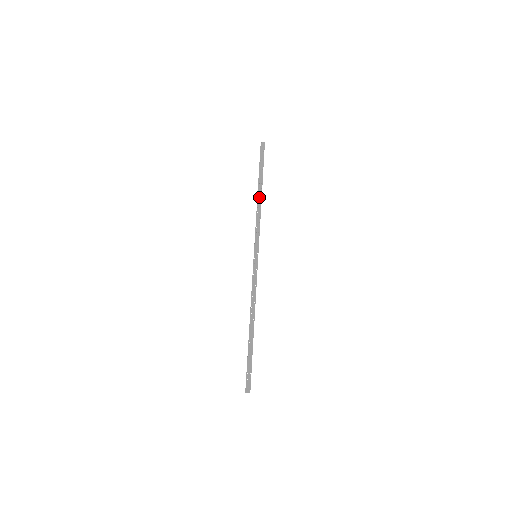
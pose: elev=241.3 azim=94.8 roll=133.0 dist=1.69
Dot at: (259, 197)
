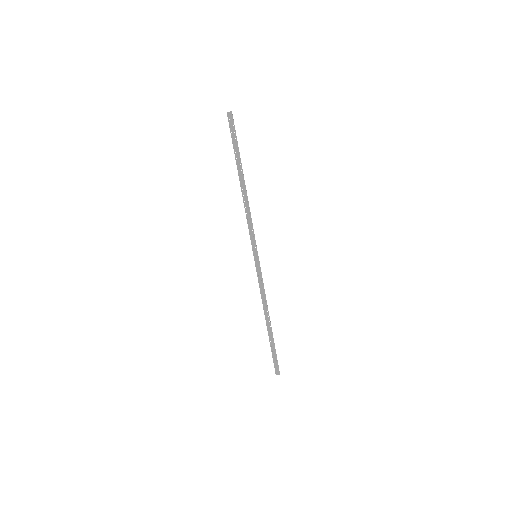
Dot at: (243, 189)
